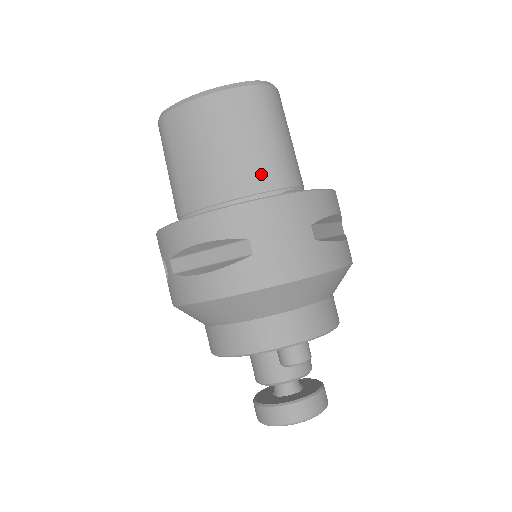
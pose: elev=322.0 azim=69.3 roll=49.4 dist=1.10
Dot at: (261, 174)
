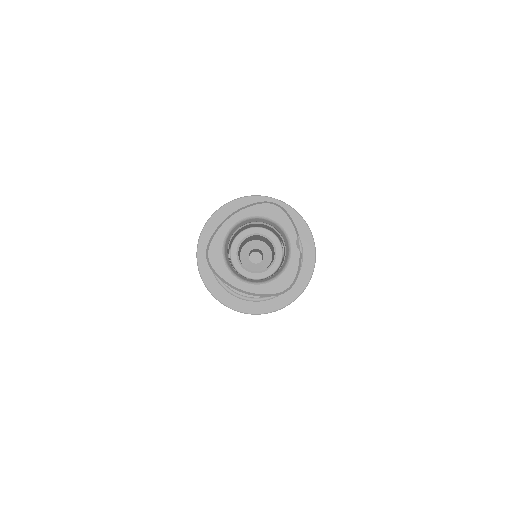
Dot at: occluded
